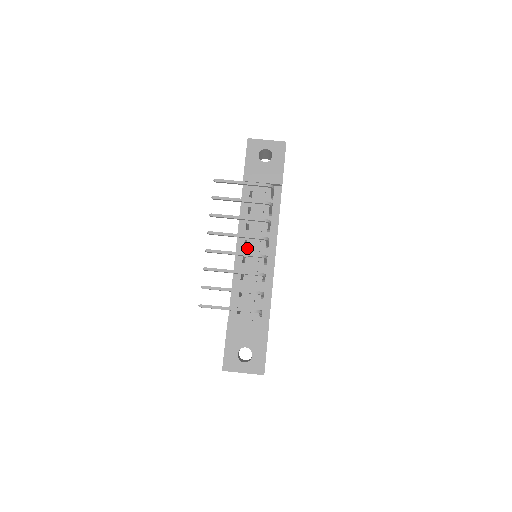
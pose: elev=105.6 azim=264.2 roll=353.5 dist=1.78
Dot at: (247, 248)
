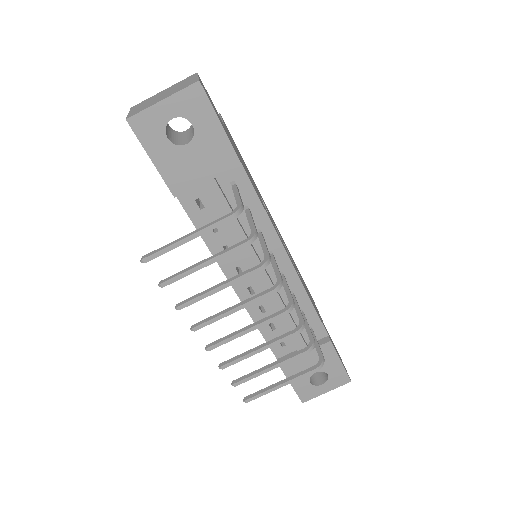
Dot at: occluded
